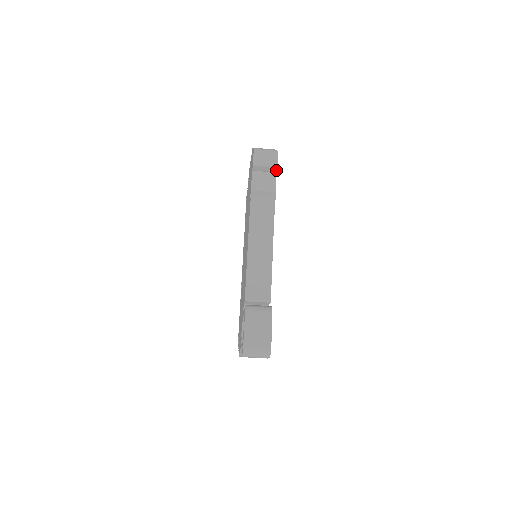
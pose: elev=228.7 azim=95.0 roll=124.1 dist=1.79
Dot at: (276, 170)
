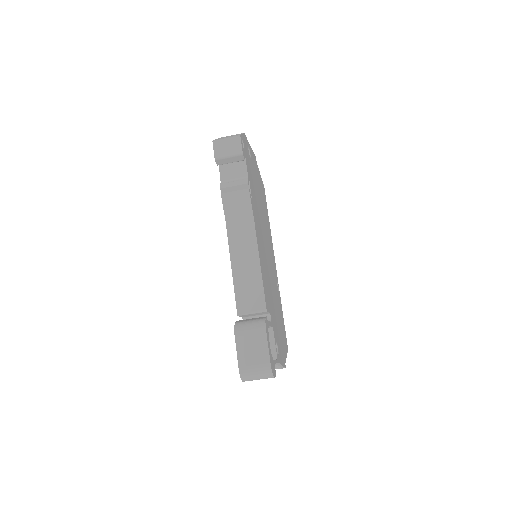
Dot at: (243, 158)
